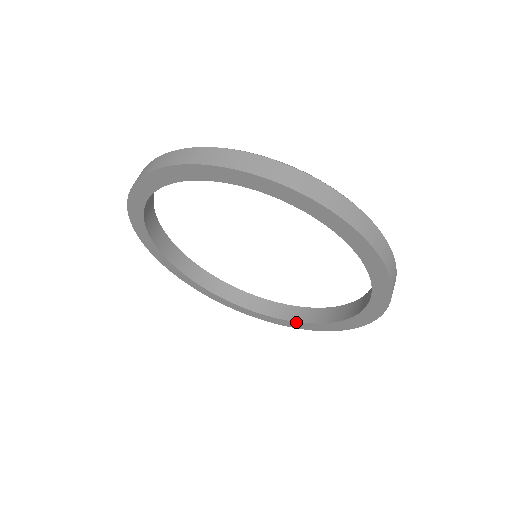
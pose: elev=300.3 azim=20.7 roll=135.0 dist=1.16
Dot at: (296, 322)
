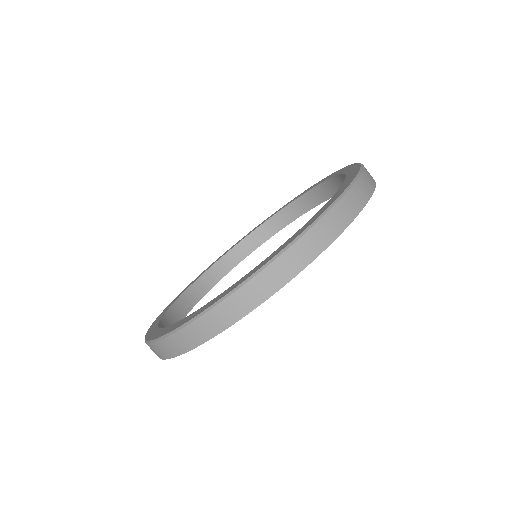
Dot at: occluded
